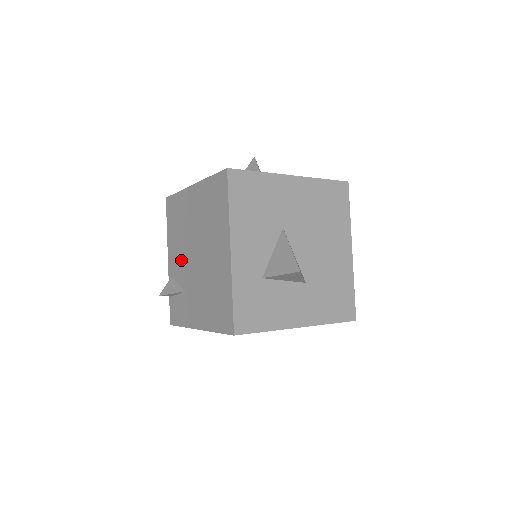
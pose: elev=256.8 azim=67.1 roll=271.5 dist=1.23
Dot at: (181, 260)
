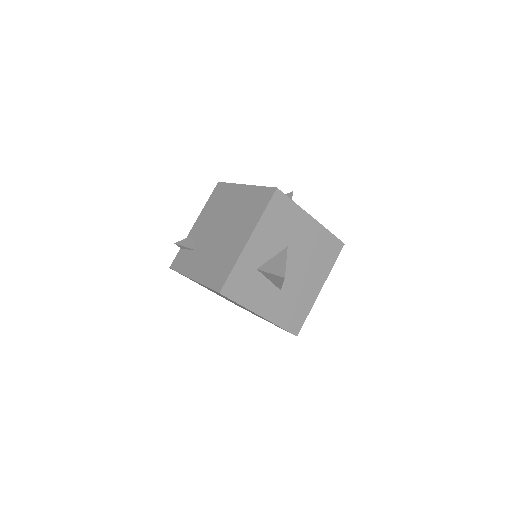
Dot at: (206, 228)
